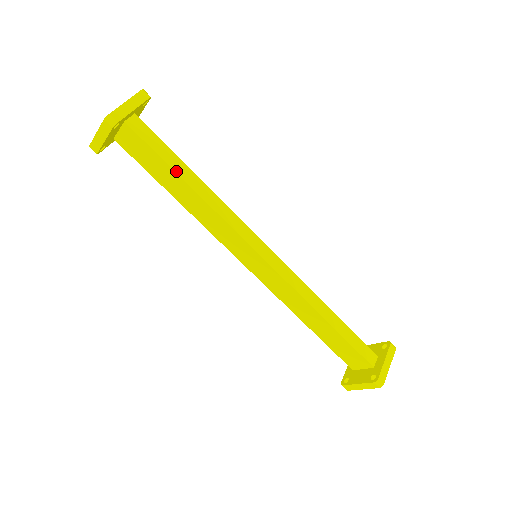
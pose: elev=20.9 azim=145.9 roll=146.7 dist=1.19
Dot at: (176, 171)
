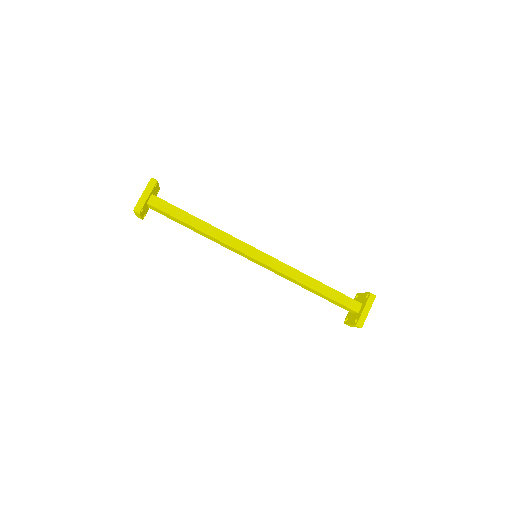
Dot at: (186, 222)
